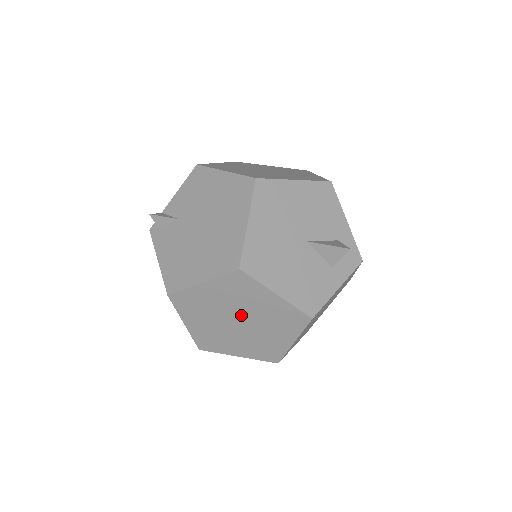
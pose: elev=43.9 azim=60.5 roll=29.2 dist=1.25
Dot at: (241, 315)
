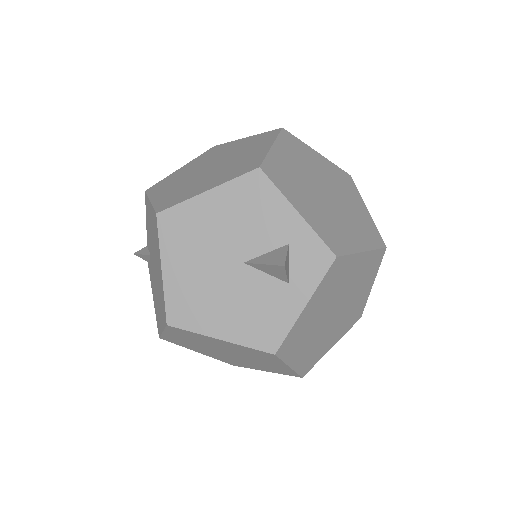
Dot at: (221, 350)
